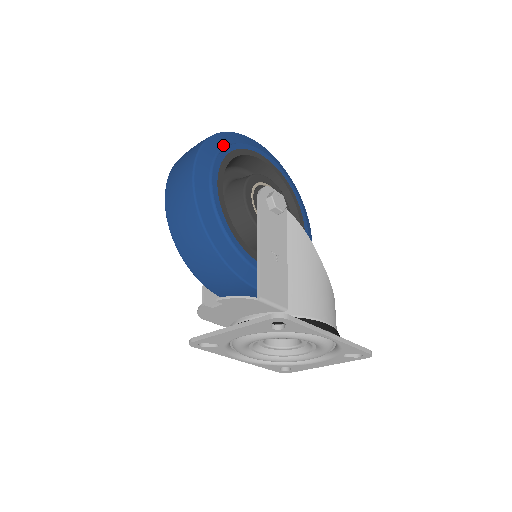
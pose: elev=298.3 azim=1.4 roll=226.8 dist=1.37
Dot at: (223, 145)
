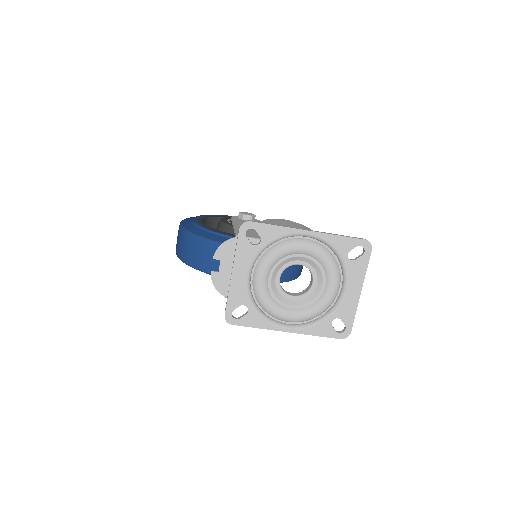
Dot at: occluded
